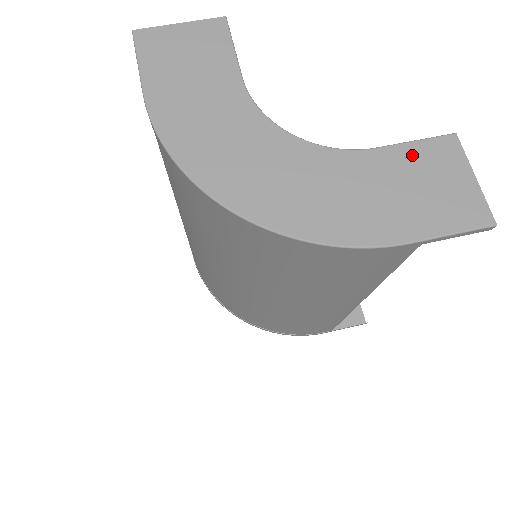
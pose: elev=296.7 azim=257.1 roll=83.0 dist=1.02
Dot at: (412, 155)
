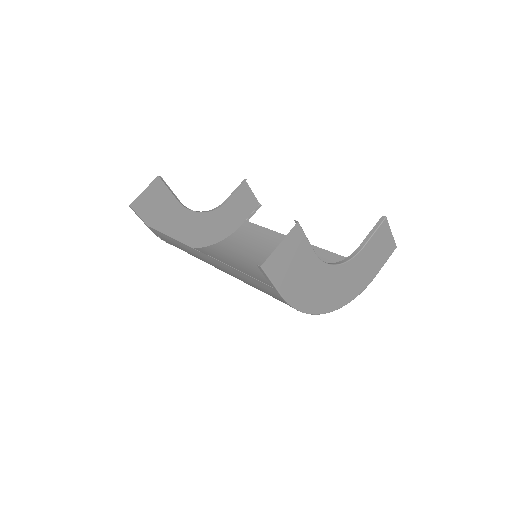
Dot at: (375, 240)
